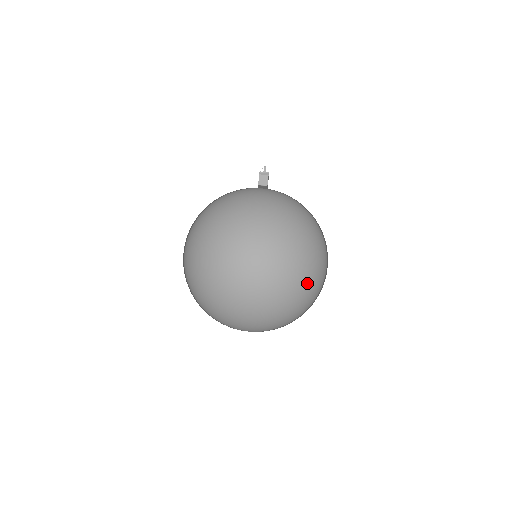
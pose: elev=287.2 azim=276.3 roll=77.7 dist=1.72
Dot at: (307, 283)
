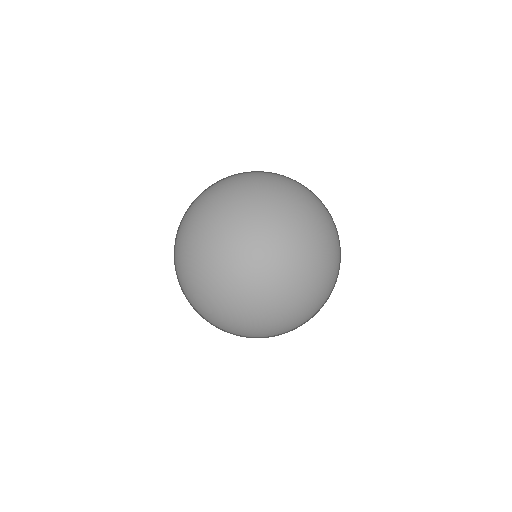
Dot at: occluded
